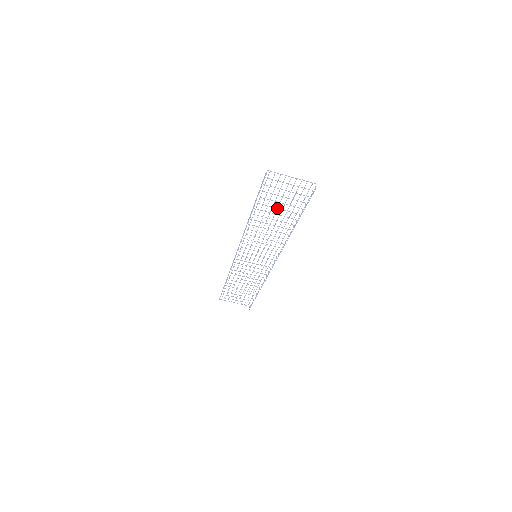
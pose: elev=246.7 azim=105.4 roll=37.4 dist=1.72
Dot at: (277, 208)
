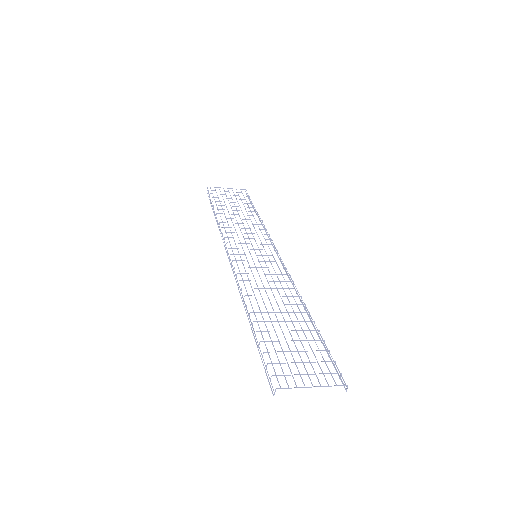
Dot at: occluded
